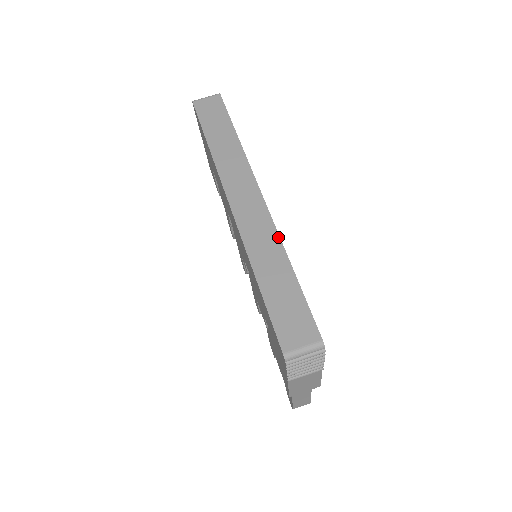
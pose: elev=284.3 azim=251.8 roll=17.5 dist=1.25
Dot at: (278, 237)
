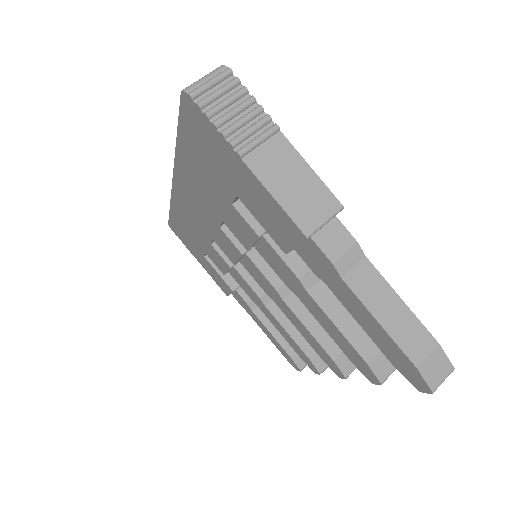
Dot at: occluded
